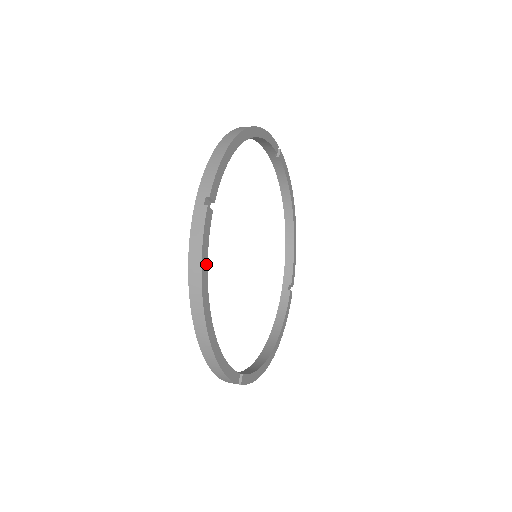
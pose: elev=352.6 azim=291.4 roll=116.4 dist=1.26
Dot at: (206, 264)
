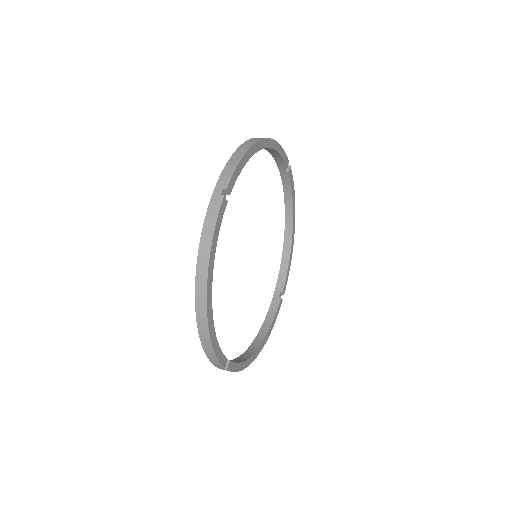
Dot at: (215, 248)
